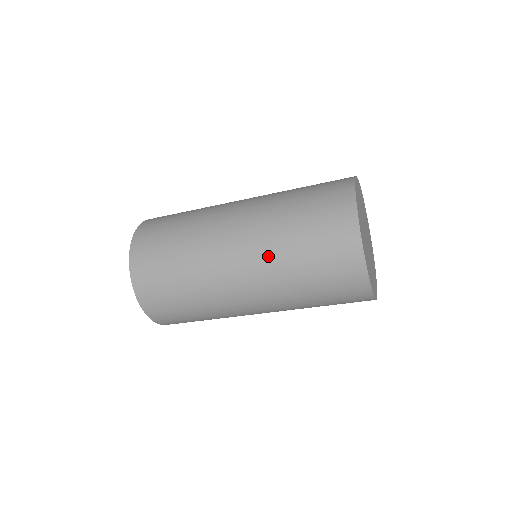
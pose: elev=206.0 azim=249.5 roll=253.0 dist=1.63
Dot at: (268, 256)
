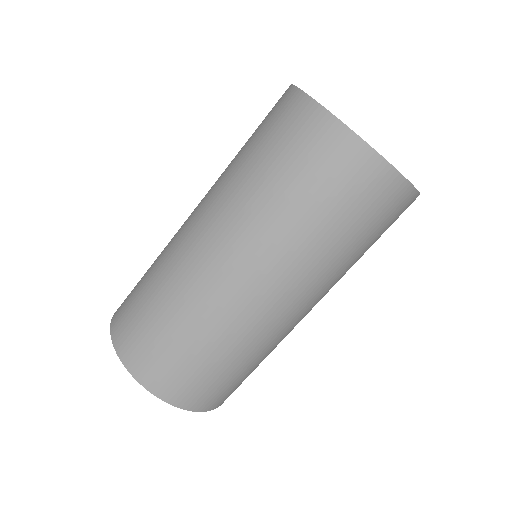
Dot at: (219, 181)
